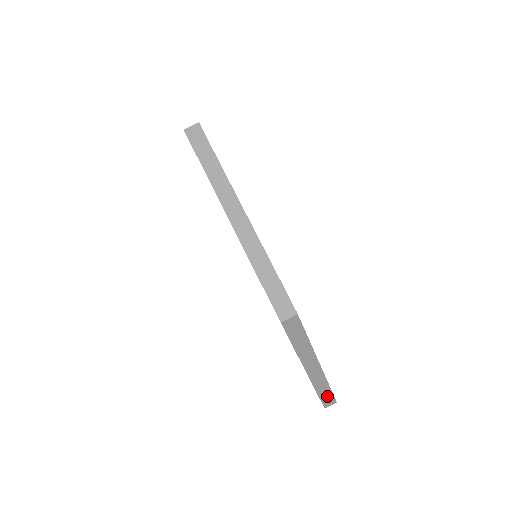
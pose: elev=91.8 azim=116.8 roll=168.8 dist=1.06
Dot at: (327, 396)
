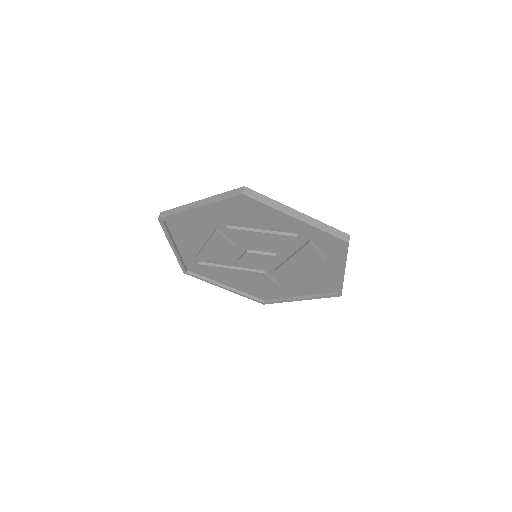
Dot at: (336, 232)
